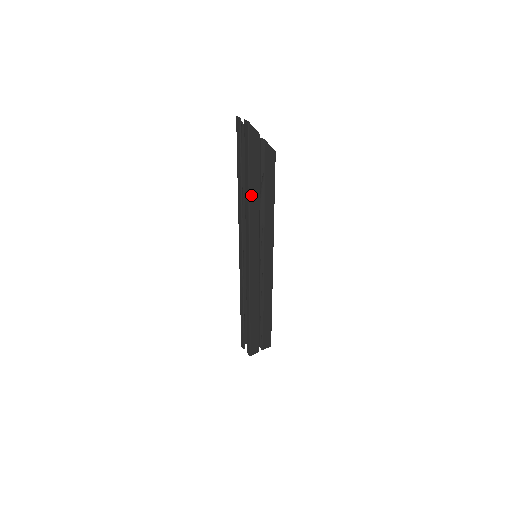
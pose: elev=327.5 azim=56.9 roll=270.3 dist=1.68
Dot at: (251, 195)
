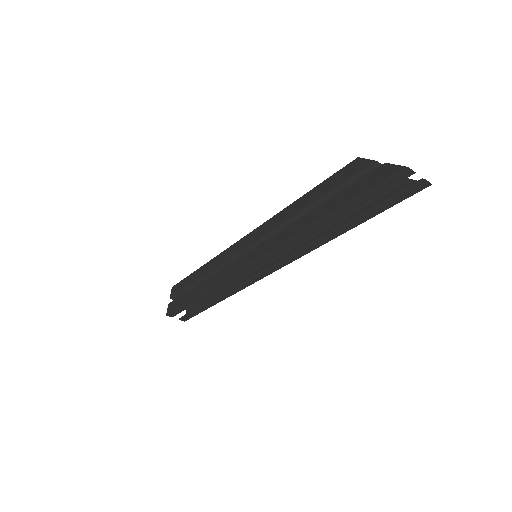
Dot at: (338, 234)
